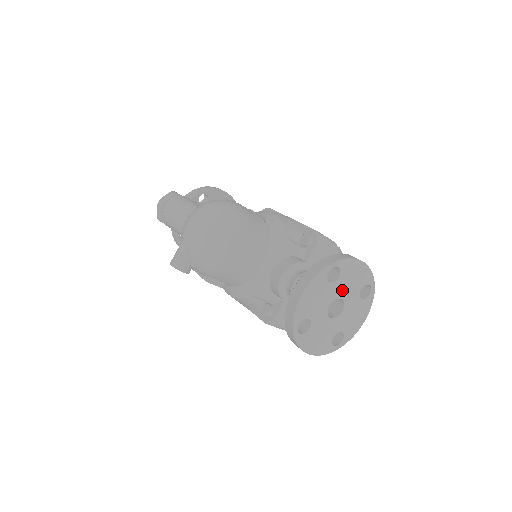
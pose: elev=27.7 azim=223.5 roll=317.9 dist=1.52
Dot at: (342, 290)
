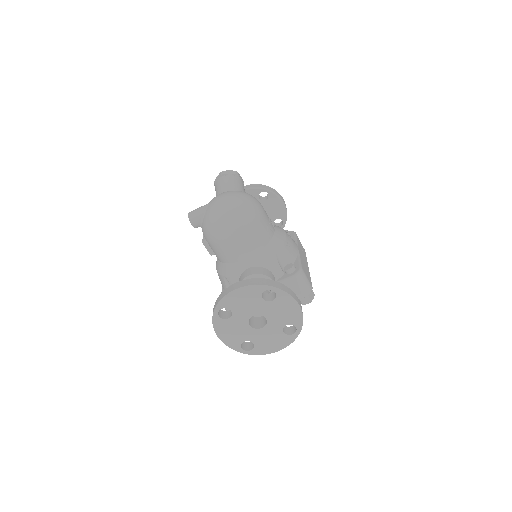
Dot at: (270, 312)
